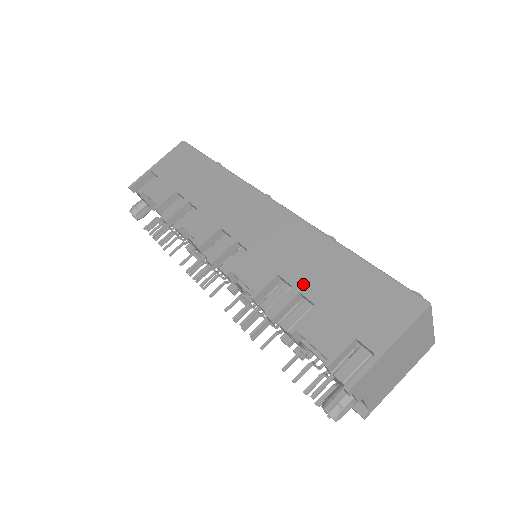
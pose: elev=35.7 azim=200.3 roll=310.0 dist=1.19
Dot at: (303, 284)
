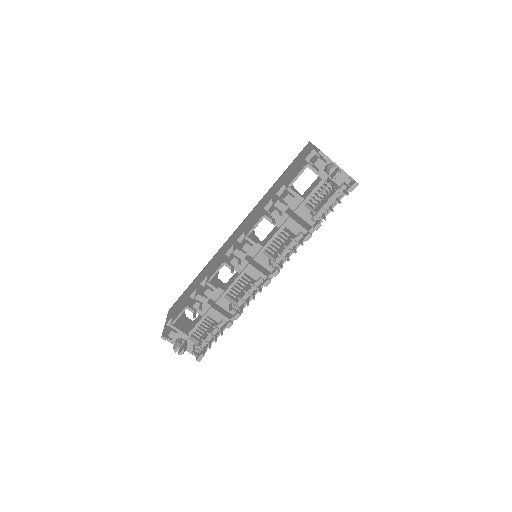
Dot at: (274, 194)
